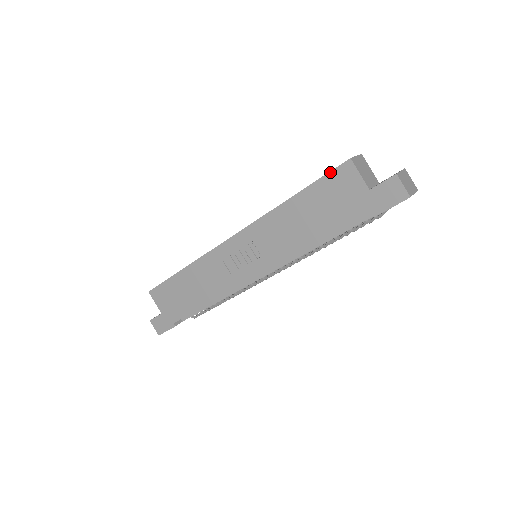
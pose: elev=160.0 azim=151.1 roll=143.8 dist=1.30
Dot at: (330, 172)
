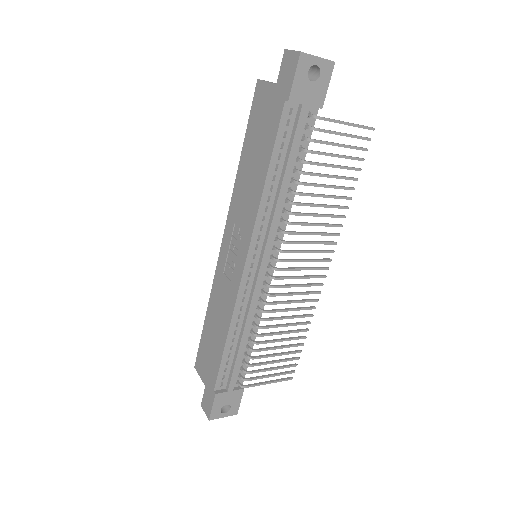
Dot at: (252, 105)
